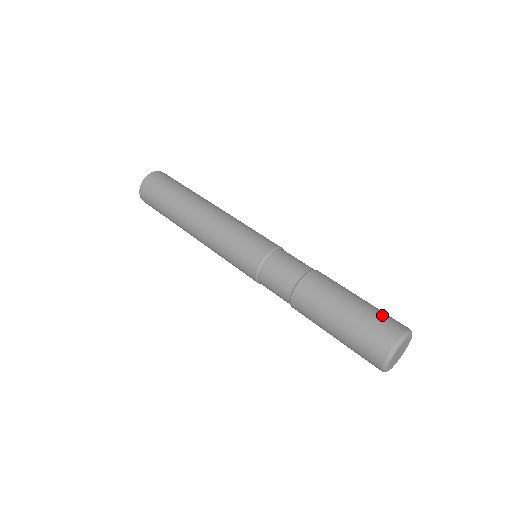
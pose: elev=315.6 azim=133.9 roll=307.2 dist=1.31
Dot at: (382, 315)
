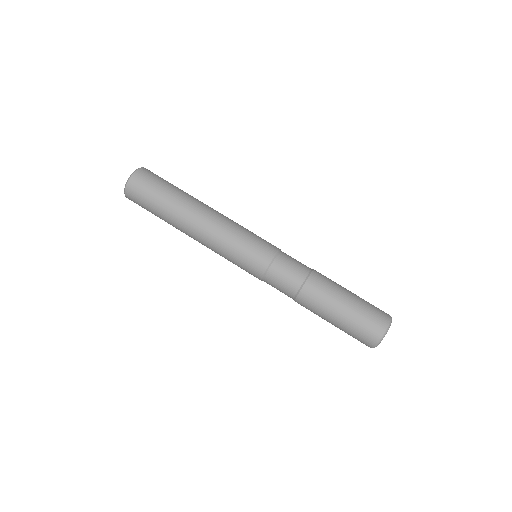
Dot at: (371, 310)
